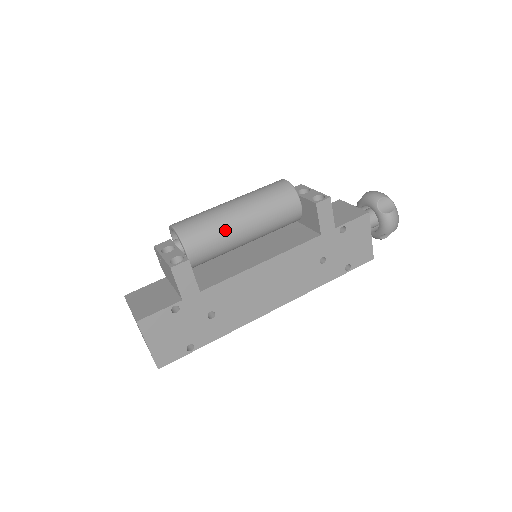
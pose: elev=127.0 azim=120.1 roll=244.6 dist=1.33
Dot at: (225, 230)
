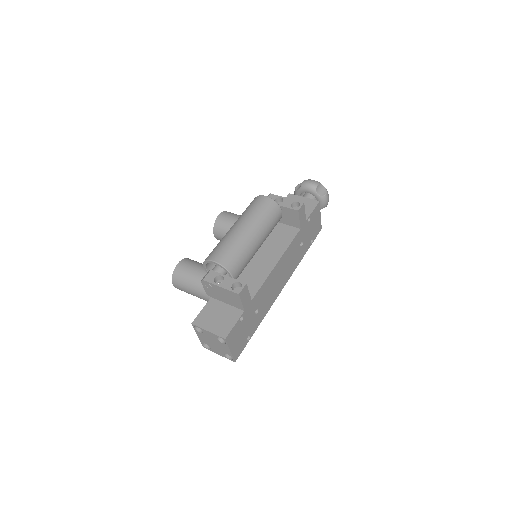
Dot at: (249, 250)
